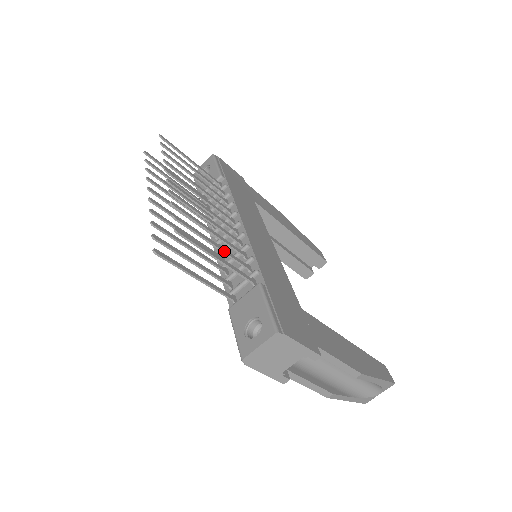
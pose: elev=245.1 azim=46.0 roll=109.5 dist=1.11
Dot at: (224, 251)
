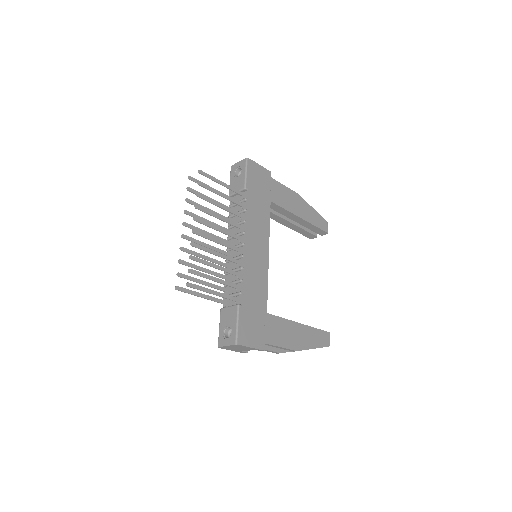
Dot at: (221, 282)
